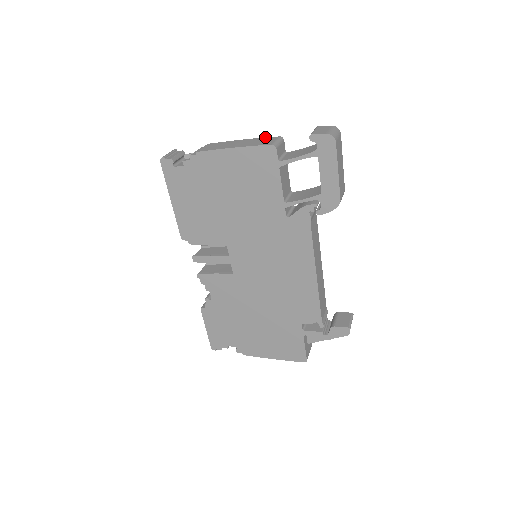
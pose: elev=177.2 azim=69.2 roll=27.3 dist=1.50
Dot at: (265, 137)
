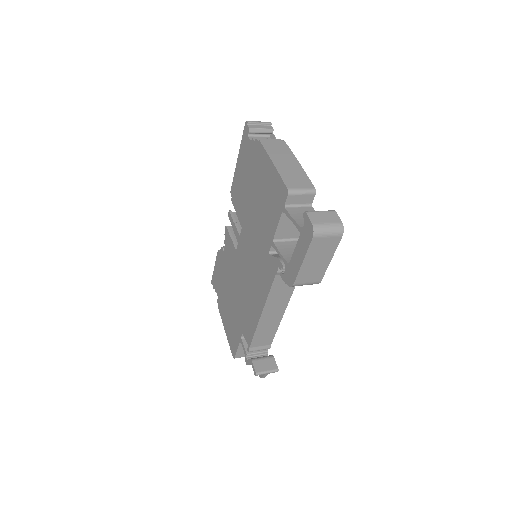
Dot at: occluded
